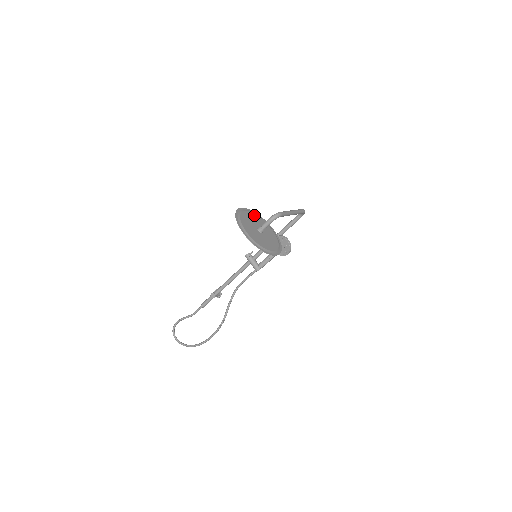
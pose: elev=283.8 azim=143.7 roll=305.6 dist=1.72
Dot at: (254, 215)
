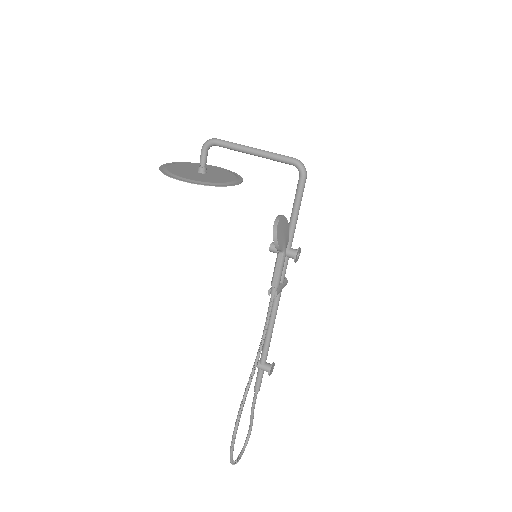
Dot at: (228, 172)
